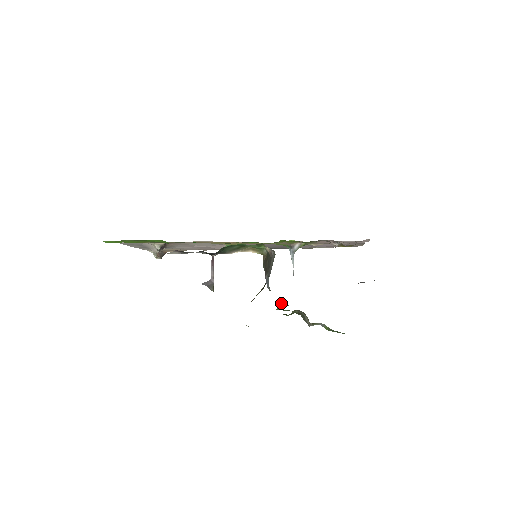
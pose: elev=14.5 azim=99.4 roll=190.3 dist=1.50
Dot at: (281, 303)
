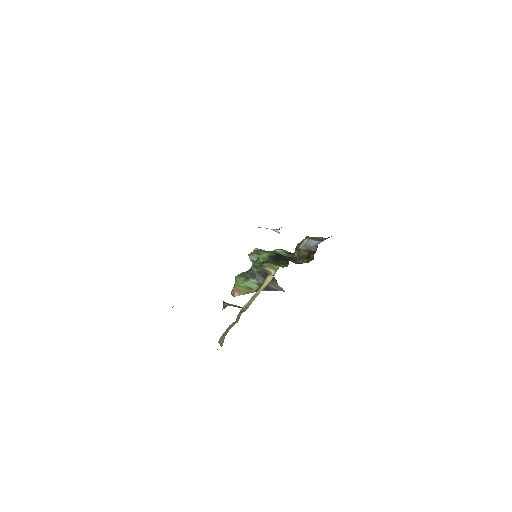
Dot at: (251, 261)
